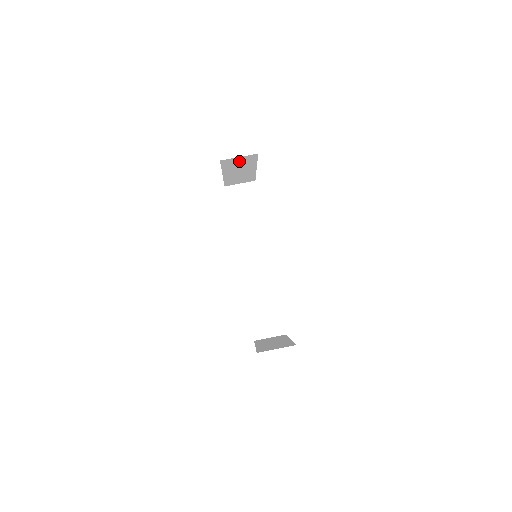
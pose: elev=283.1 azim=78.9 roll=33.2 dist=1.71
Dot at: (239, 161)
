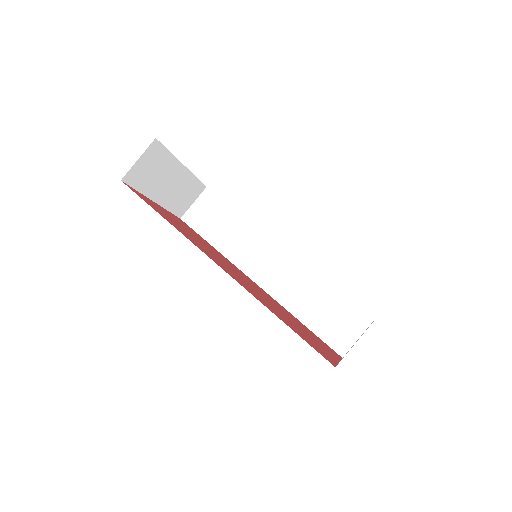
Dot at: (147, 167)
